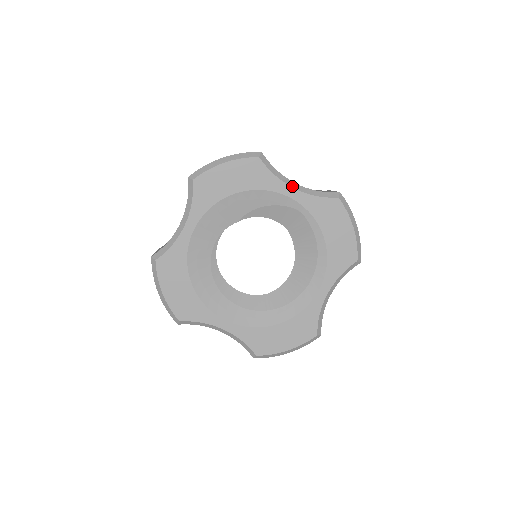
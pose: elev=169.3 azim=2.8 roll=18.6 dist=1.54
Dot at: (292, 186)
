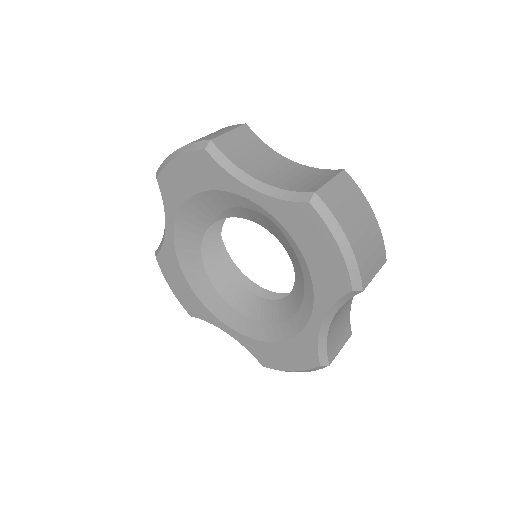
Dot at: (250, 185)
